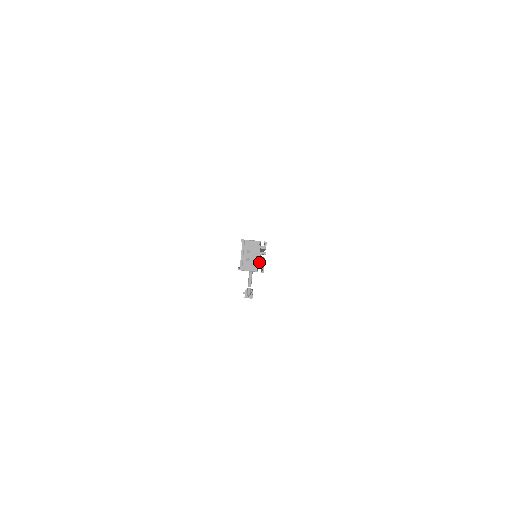
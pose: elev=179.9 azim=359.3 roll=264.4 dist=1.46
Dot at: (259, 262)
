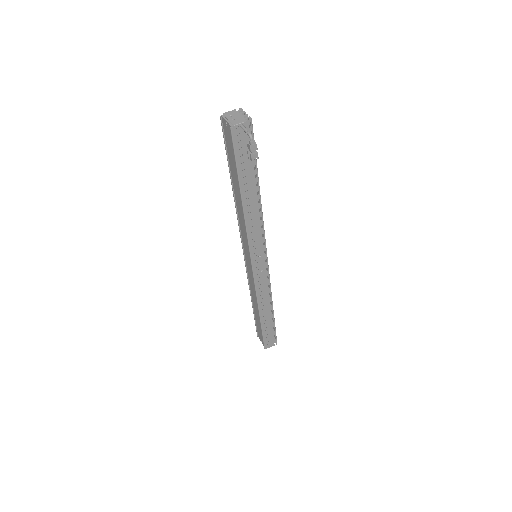
Dot at: occluded
